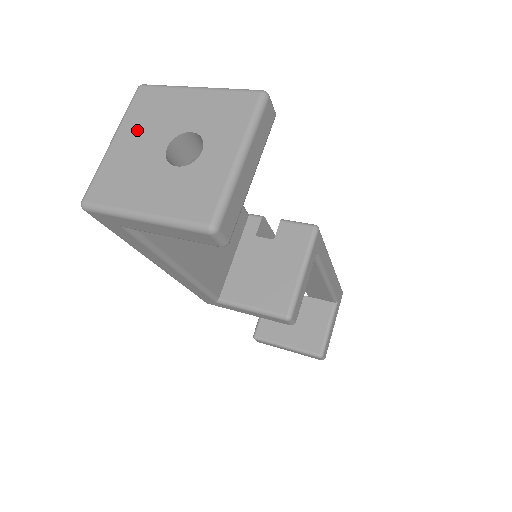
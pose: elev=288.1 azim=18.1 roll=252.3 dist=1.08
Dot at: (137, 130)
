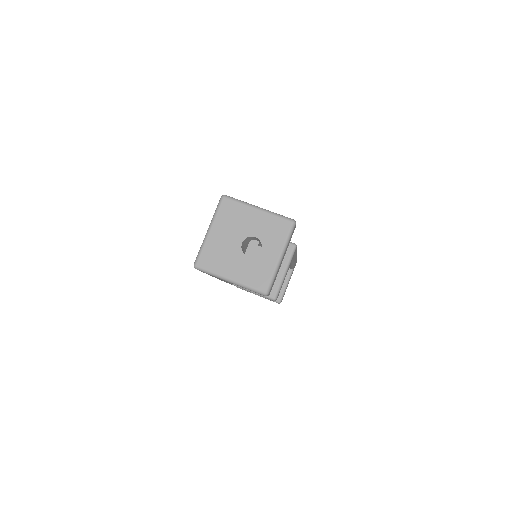
Dot at: (224, 228)
